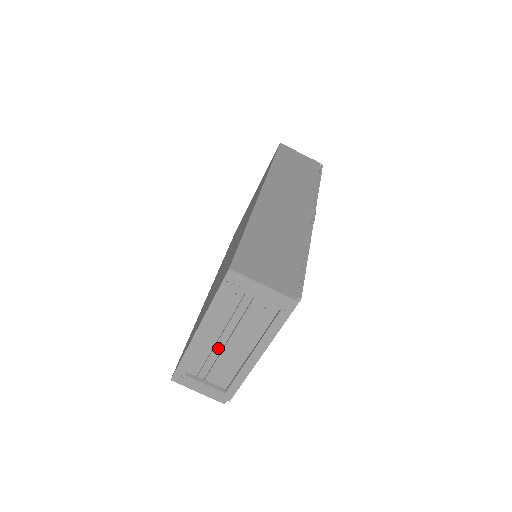
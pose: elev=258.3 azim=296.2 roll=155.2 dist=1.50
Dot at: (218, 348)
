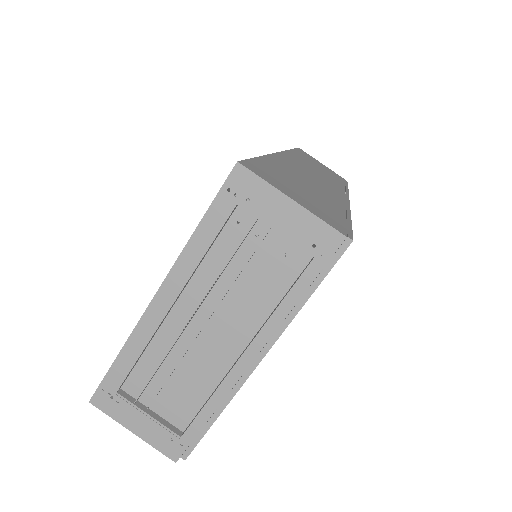
Dot at: (186, 340)
